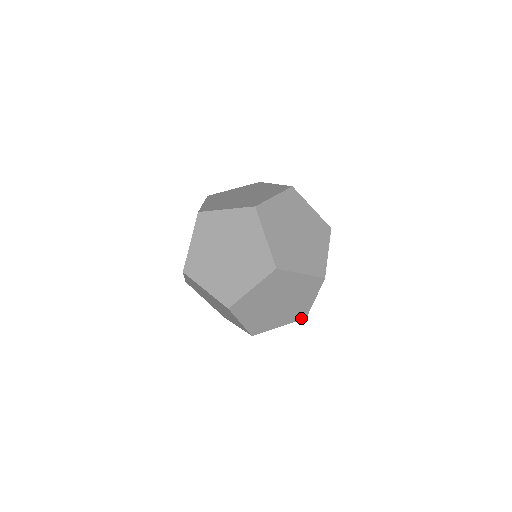
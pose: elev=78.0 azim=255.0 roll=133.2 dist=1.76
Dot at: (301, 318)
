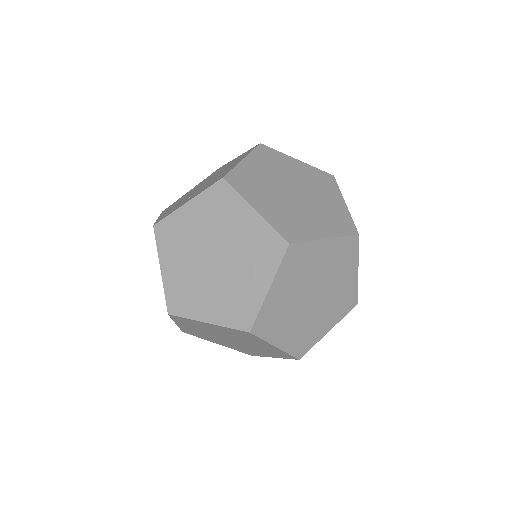
Dot at: (351, 307)
